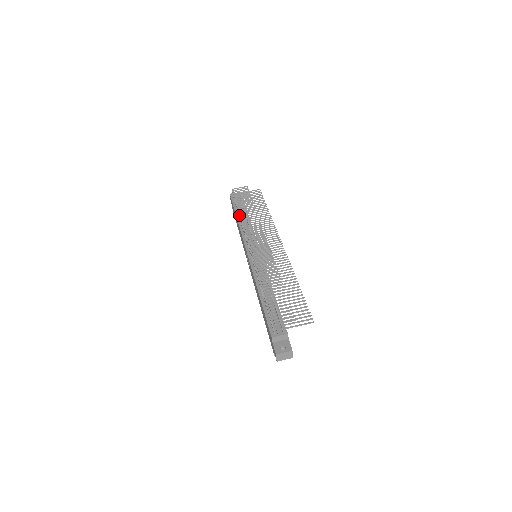
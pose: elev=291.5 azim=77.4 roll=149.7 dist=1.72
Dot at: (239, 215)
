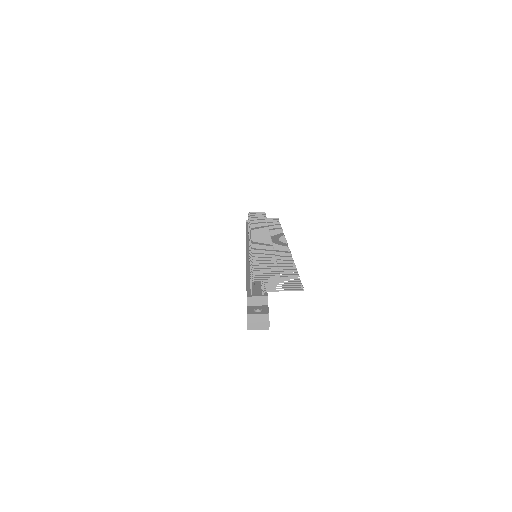
Dot at: (248, 225)
